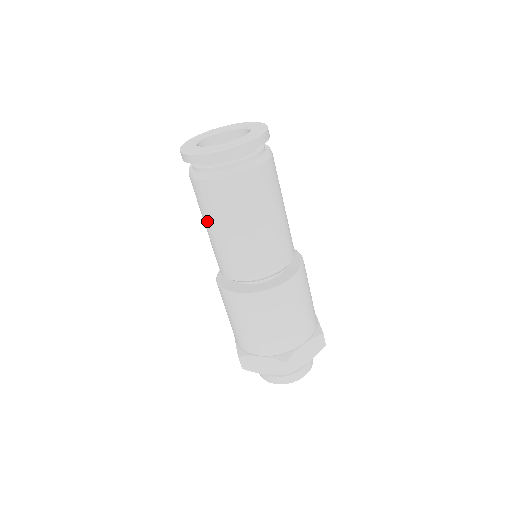
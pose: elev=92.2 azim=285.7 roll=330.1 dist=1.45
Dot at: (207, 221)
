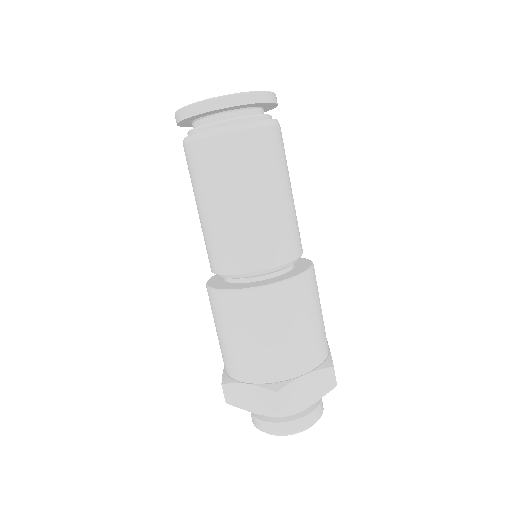
Dot at: (196, 197)
